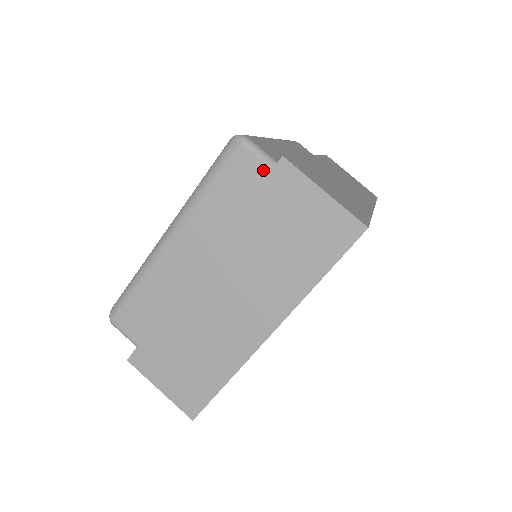
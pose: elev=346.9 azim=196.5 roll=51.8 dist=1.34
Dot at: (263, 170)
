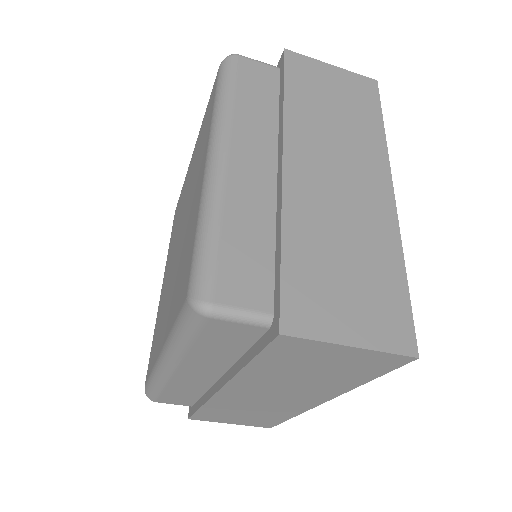
Dot at: (271, 70)
